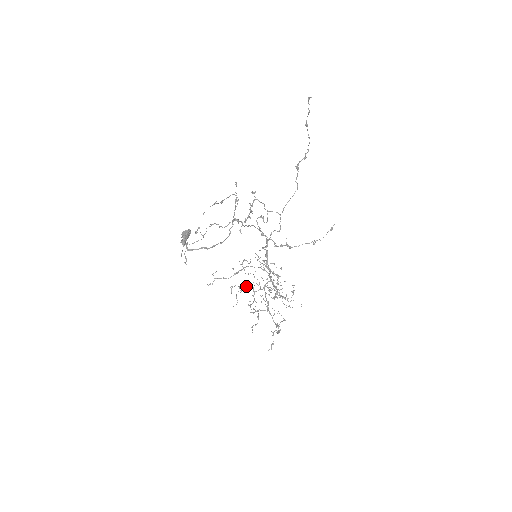
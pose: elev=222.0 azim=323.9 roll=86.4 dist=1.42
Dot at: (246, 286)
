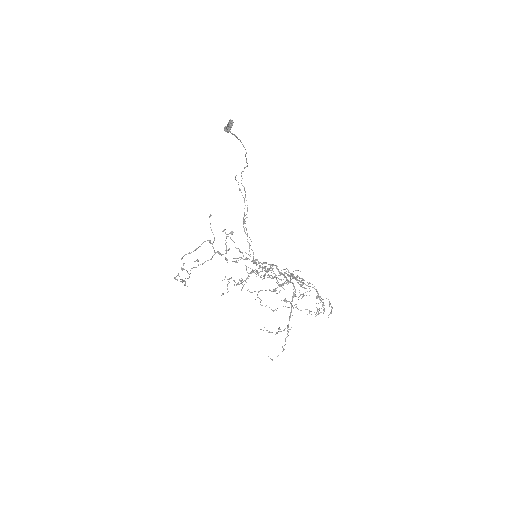
Dot at: (265, 270)
